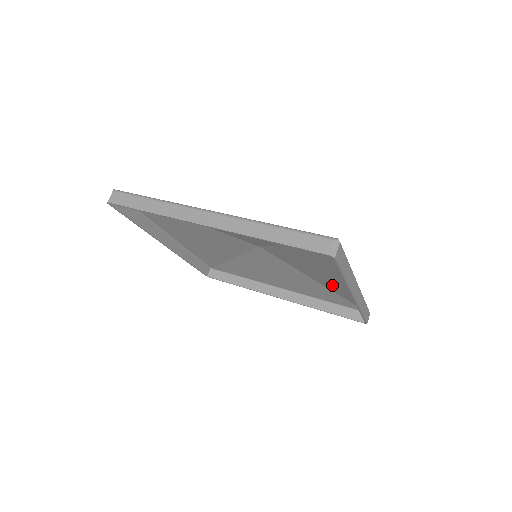
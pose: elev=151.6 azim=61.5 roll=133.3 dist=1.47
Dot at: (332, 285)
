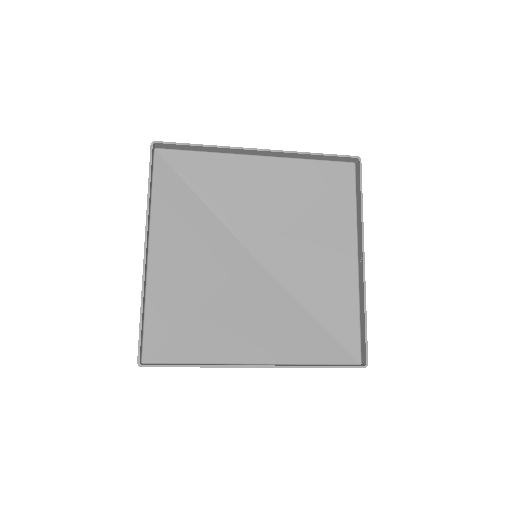
Dot at: (327, 299)
